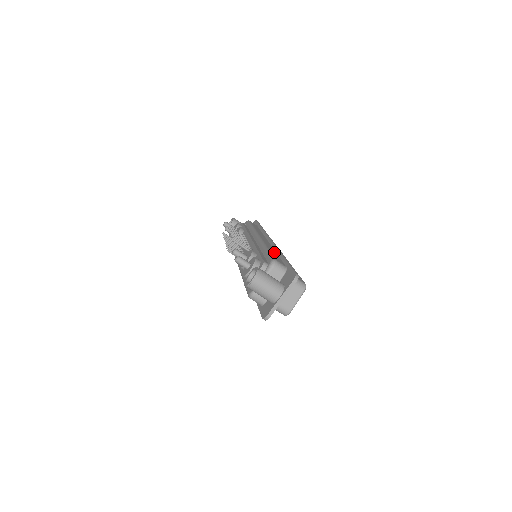
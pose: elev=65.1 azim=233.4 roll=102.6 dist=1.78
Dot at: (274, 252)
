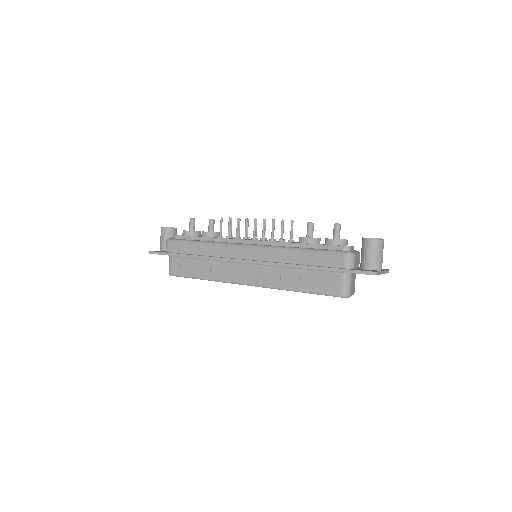
Dot at: occluded
